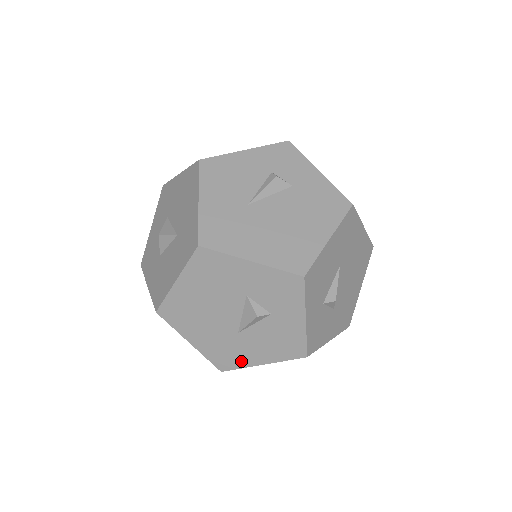
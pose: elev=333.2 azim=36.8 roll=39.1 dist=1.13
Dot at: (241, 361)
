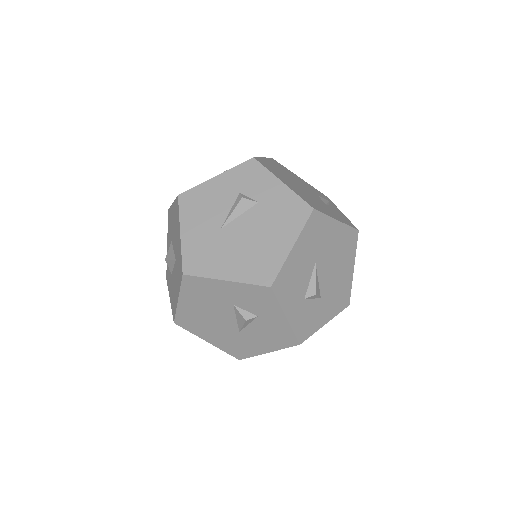
Dot at: (251, 351)
